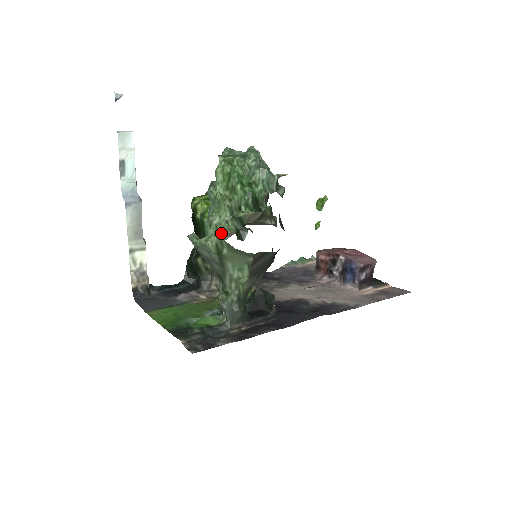
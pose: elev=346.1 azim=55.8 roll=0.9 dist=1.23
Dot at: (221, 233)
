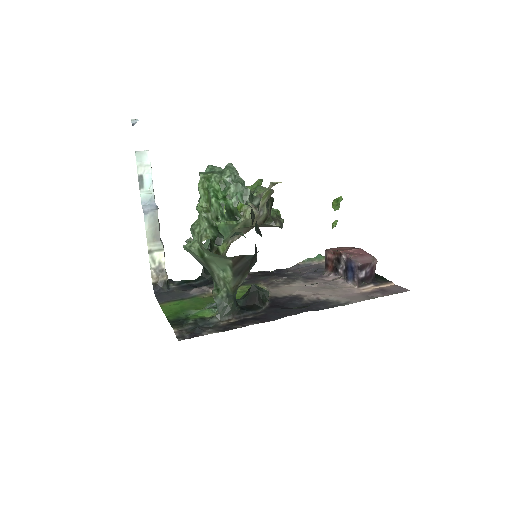
Dot at: (200, 240)
